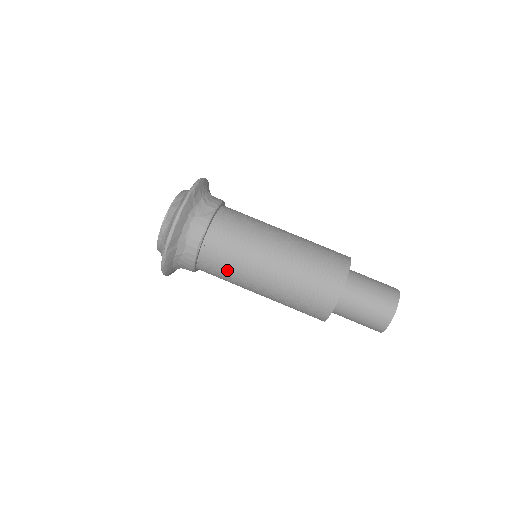
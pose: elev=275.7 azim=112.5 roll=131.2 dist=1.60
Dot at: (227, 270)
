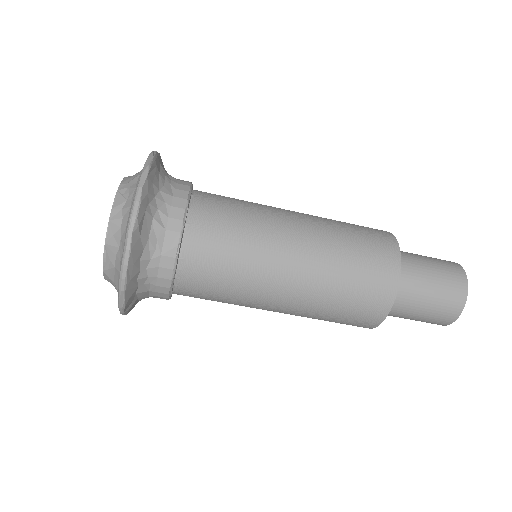
Dot at: (219, 301)
